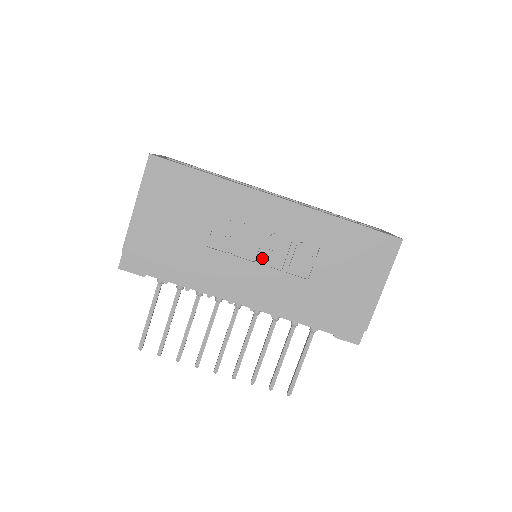
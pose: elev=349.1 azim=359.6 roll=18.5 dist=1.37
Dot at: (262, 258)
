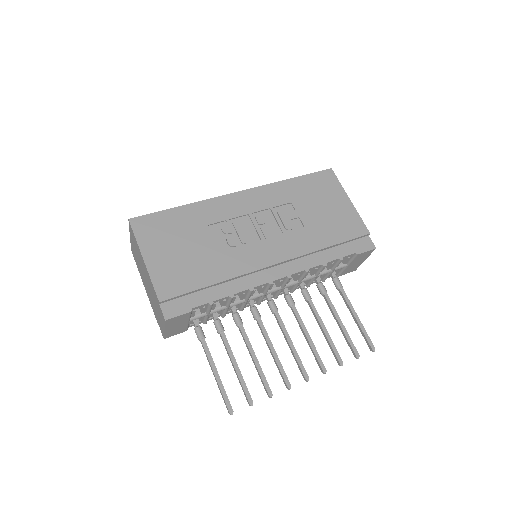
Dot at: (263, 234)
